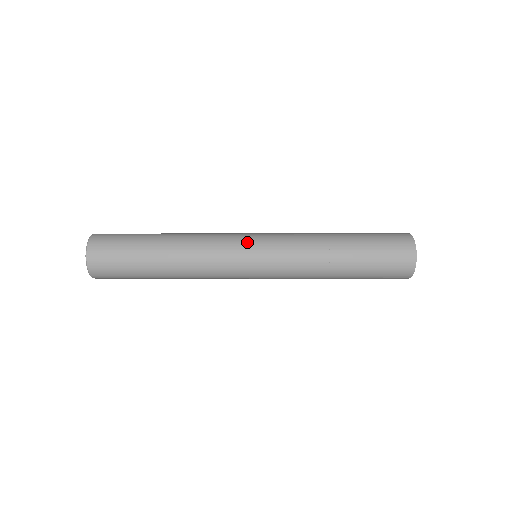
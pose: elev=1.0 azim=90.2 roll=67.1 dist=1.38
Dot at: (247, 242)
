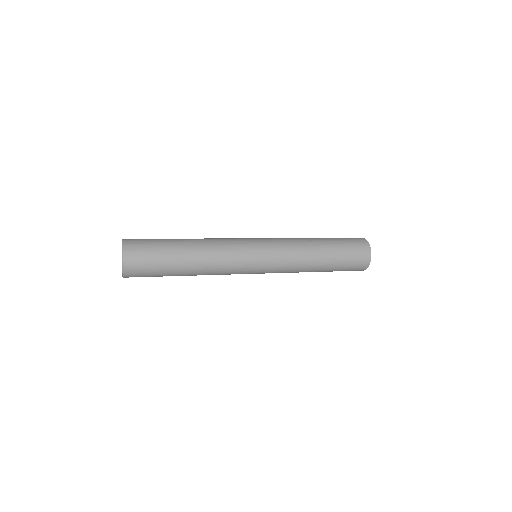
Dot at: (255, 258)
